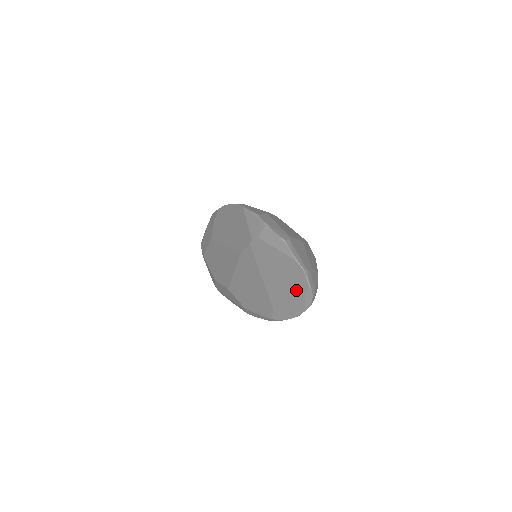
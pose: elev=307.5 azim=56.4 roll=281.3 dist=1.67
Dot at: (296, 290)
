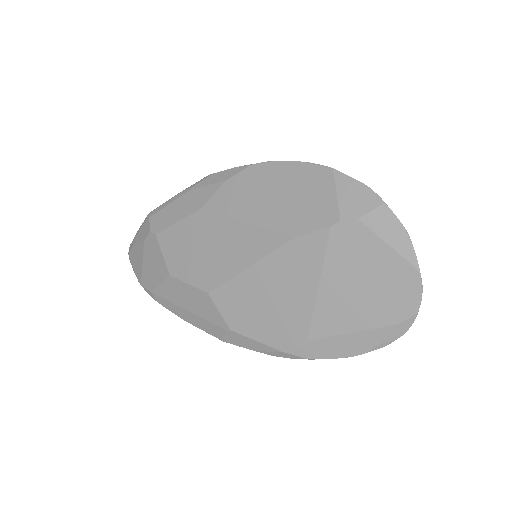
Dot at: (384, 315)
